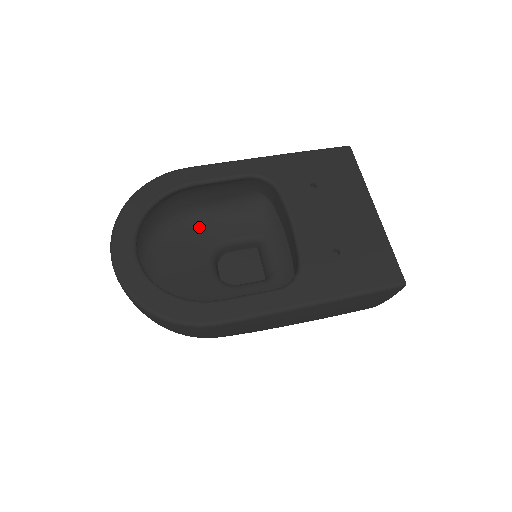
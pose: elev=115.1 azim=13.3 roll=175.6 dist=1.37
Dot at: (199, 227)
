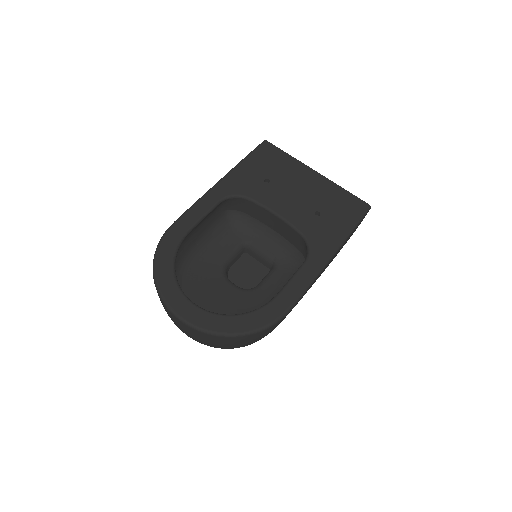
Dot at: (200, 263)
